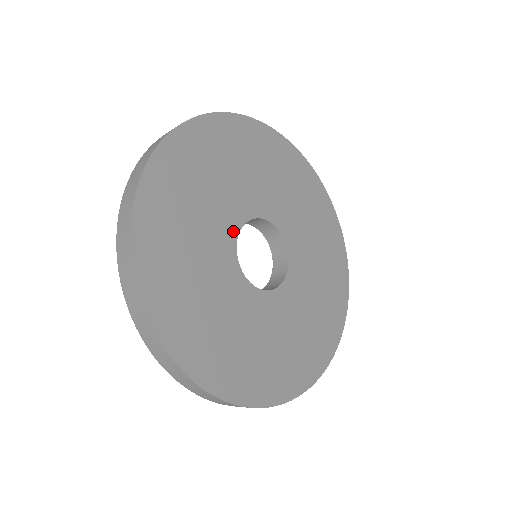
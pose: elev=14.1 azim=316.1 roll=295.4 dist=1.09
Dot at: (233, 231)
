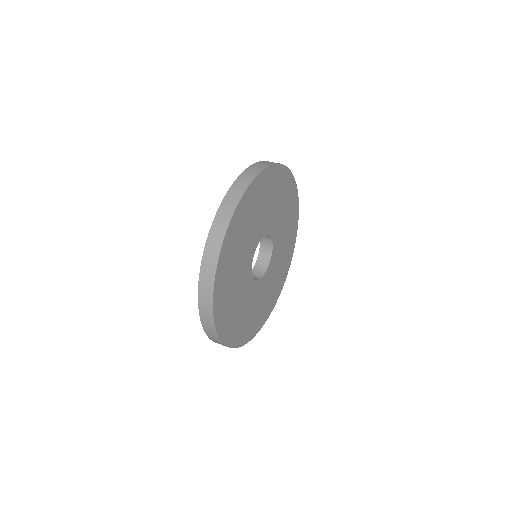
Dot at: (254, 249)
